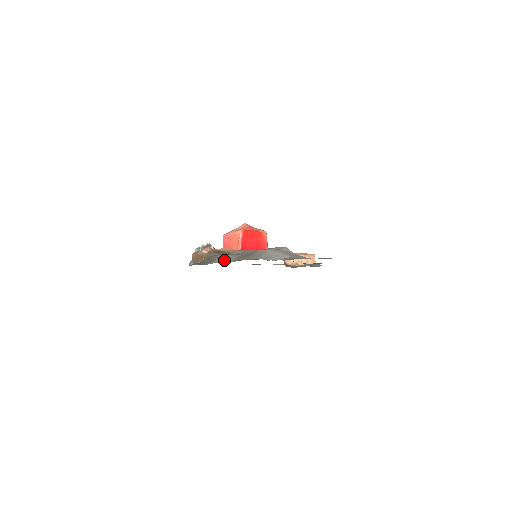
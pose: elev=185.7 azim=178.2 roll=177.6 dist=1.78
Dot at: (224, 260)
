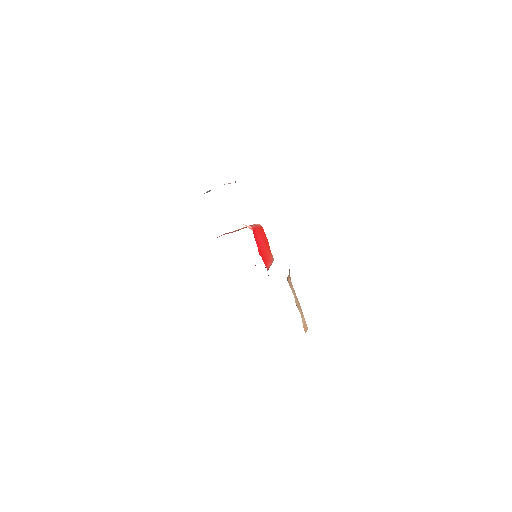
Dot at: occluded
